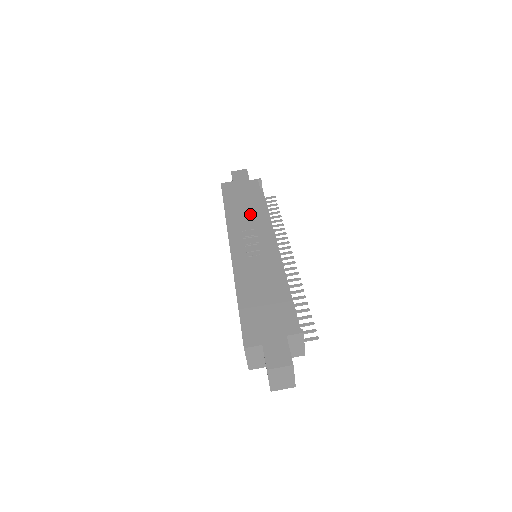
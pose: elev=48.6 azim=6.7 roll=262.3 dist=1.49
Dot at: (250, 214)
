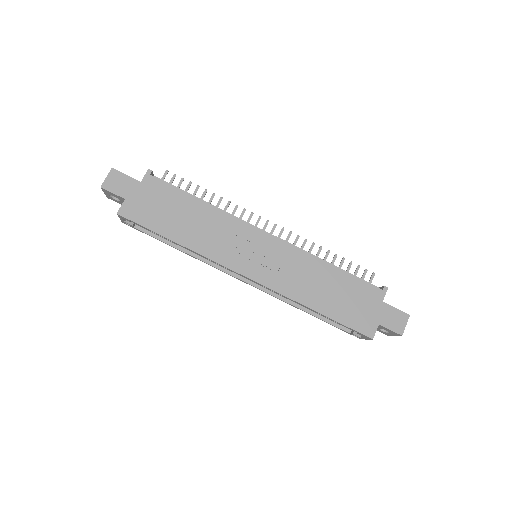
Dot at: (208, 225)
